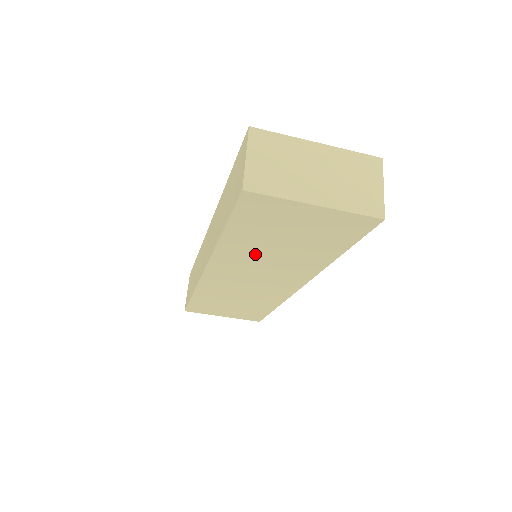
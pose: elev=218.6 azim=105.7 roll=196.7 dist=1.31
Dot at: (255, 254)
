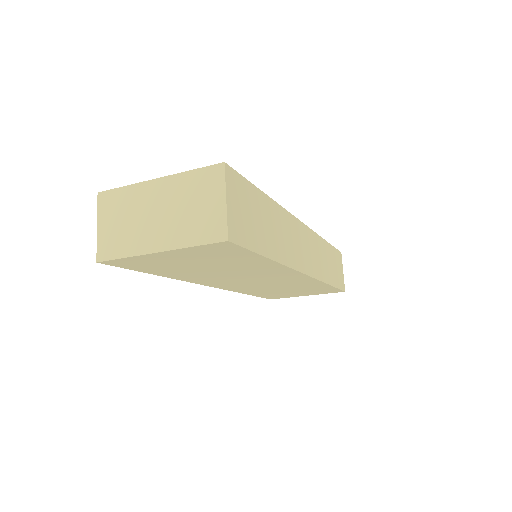
Dot at: (212, 275)
